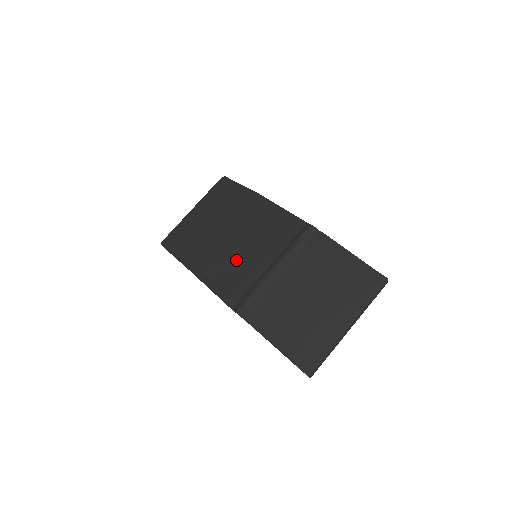
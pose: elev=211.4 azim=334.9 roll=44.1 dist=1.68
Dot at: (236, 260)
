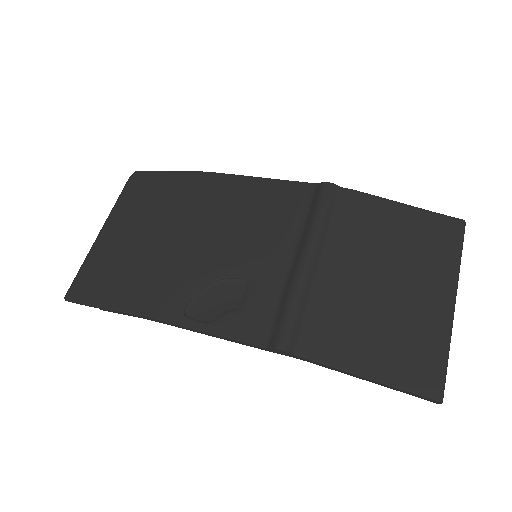
Dot at: (228, 271)
